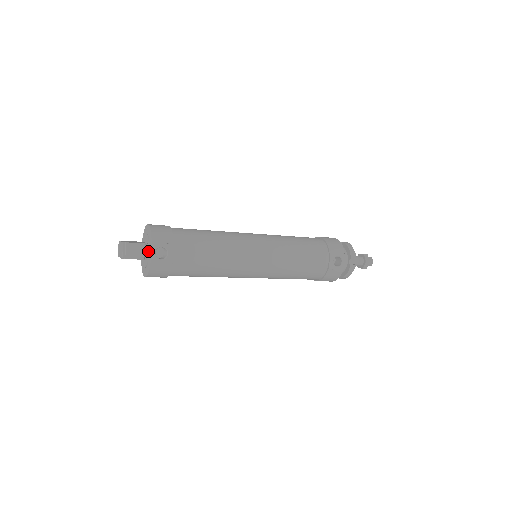
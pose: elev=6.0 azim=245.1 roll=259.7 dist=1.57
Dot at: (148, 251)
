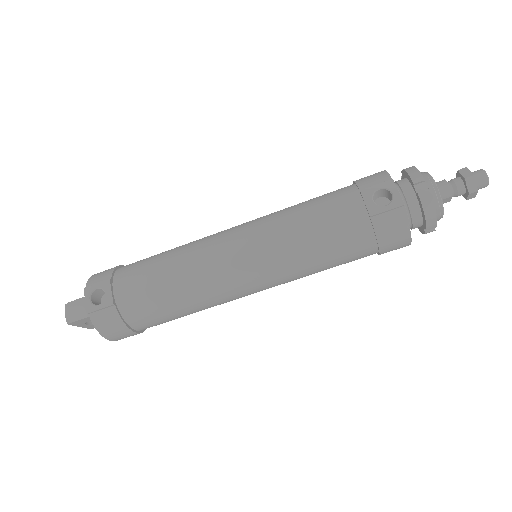
Dot at: occluded
